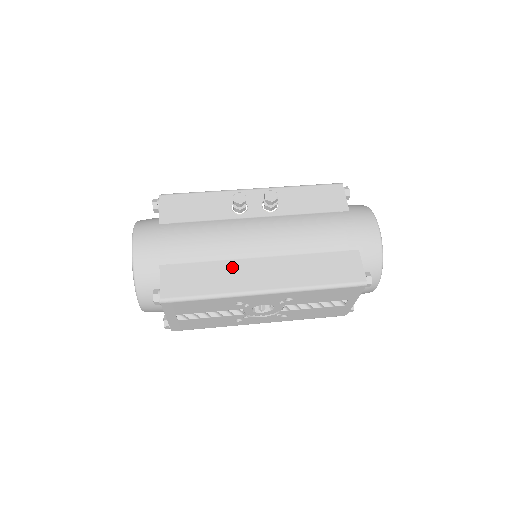
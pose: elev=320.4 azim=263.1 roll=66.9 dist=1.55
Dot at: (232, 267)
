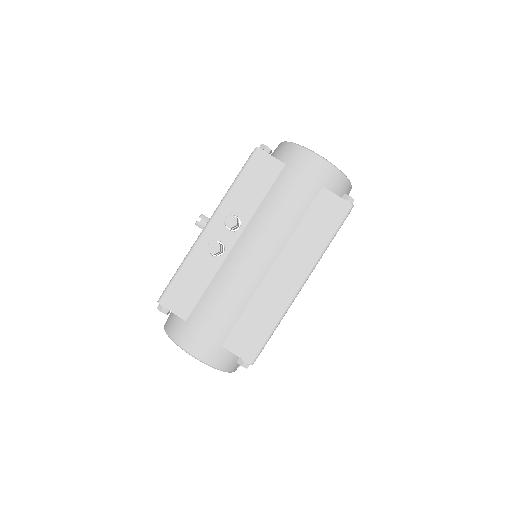
Dot at: (264, 294)
